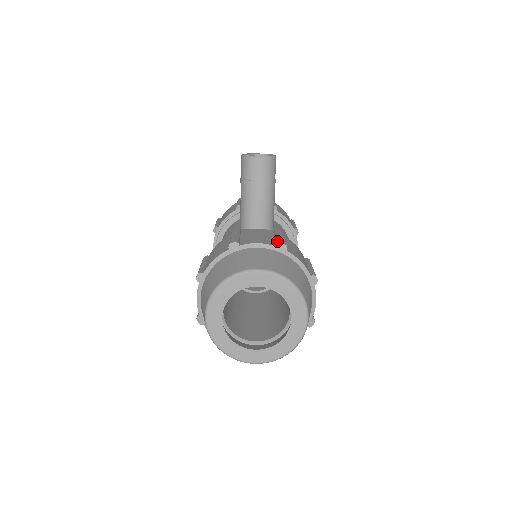
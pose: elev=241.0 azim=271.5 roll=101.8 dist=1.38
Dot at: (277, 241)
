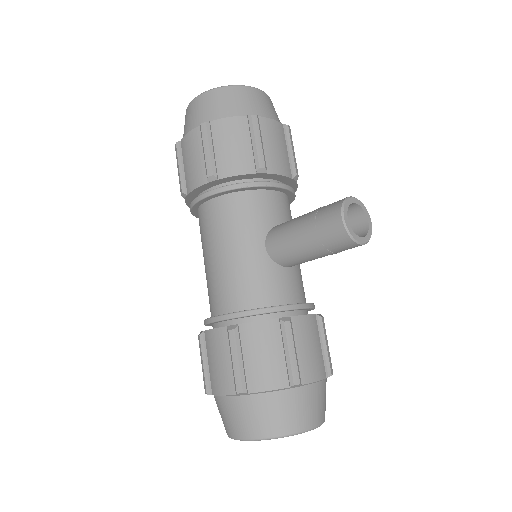
Dot at: (327, 367)
